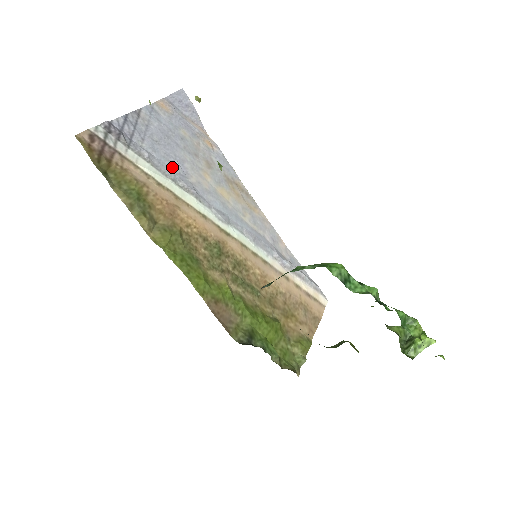
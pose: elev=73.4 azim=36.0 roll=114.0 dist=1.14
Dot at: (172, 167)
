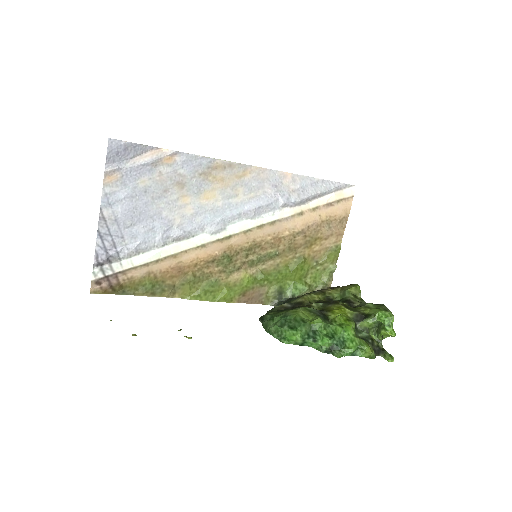
Dot at: (156, 232)
